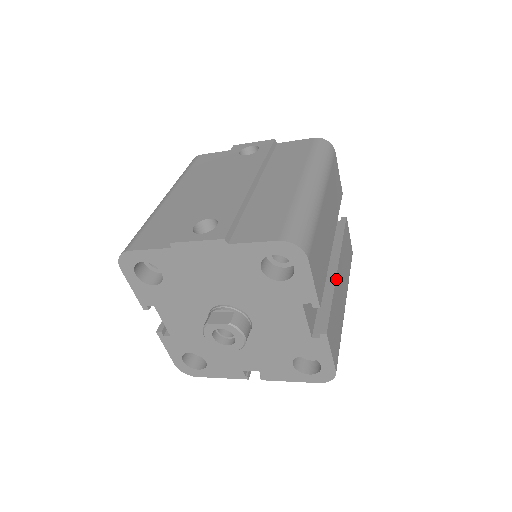
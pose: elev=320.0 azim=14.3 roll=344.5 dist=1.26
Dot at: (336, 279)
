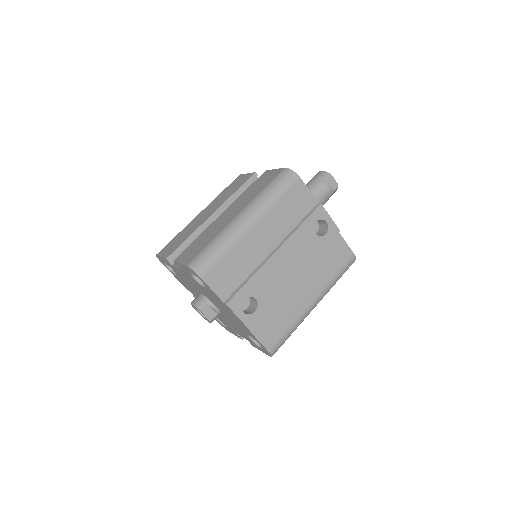
Dot at: occluded
